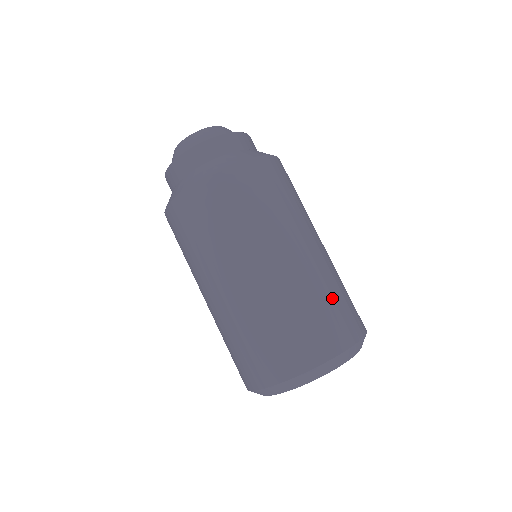
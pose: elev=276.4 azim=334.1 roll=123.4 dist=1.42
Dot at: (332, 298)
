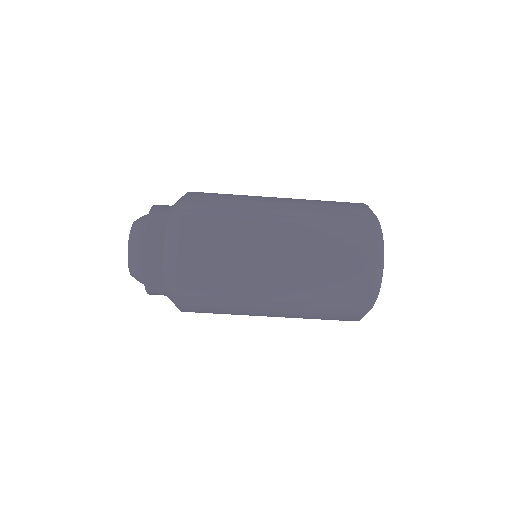
Dot at: (331, 255)
